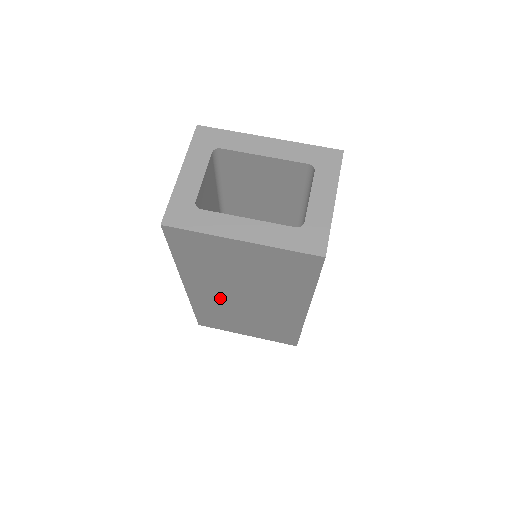
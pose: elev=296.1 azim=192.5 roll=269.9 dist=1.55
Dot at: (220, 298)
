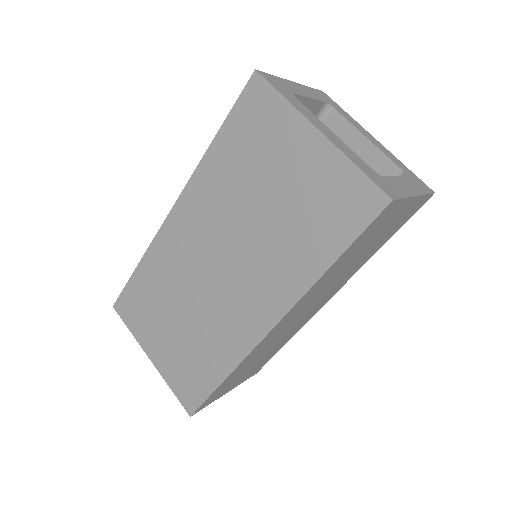
Dot at: (192, 250)
